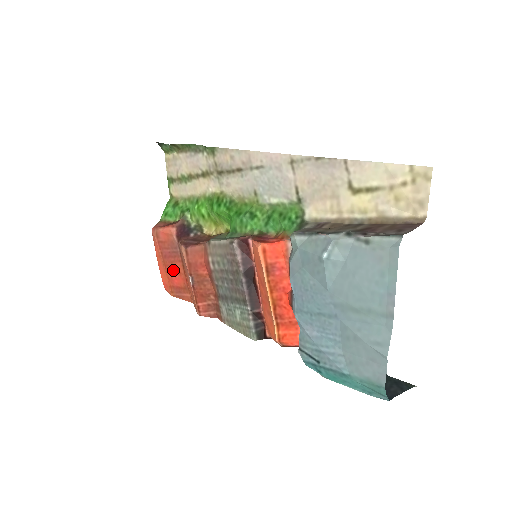
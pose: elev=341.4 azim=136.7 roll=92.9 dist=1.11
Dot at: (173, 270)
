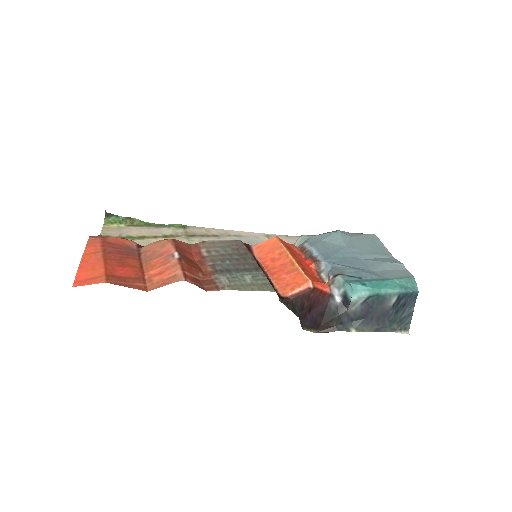
Dot at: (120, 263)
